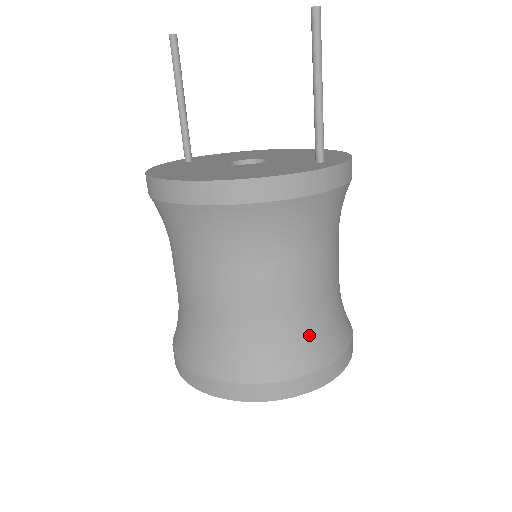
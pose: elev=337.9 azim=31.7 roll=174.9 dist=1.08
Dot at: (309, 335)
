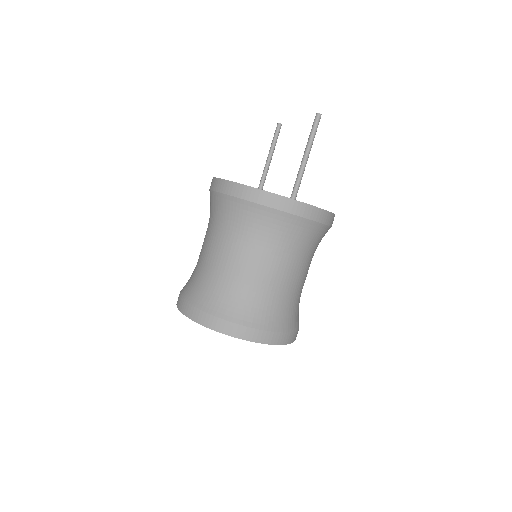
Dot at: (236, 297)
